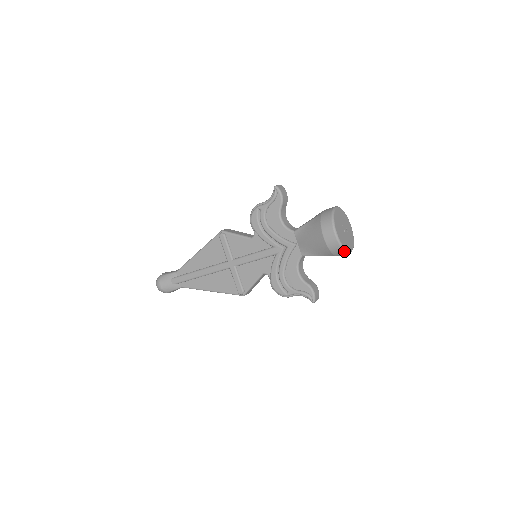
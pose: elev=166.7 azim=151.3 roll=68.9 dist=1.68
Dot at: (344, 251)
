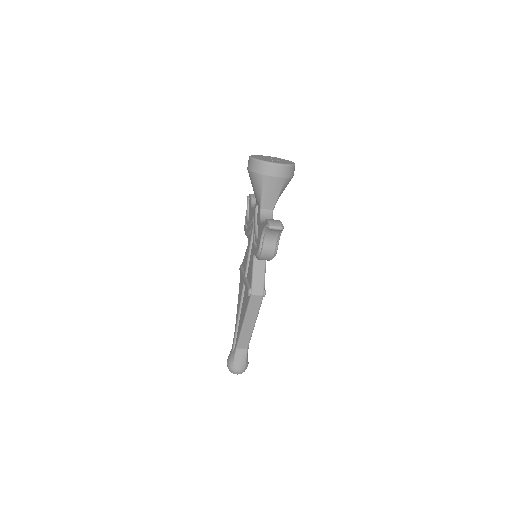
Dot at: (262, 162)
